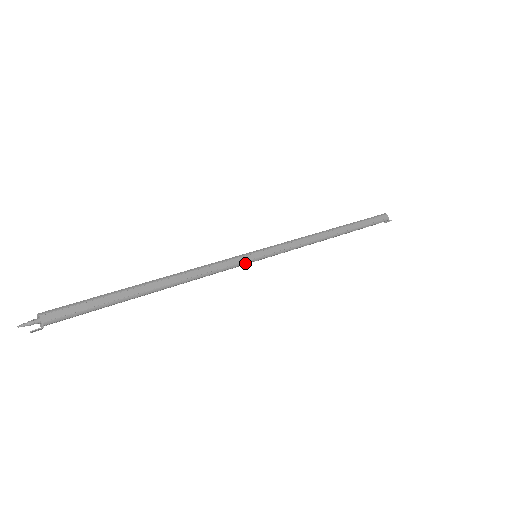
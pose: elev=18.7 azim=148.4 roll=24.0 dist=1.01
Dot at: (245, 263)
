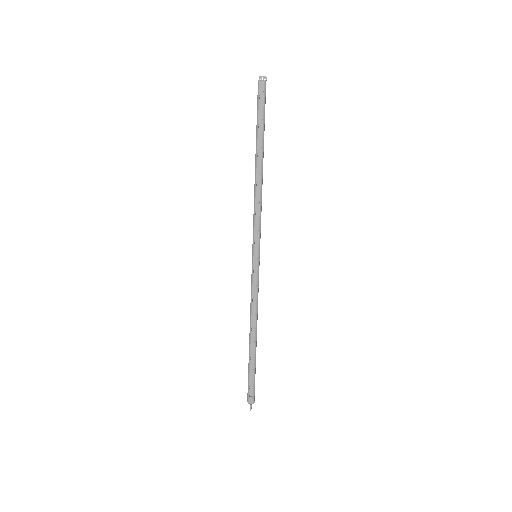
Dot at: (258, 269)
